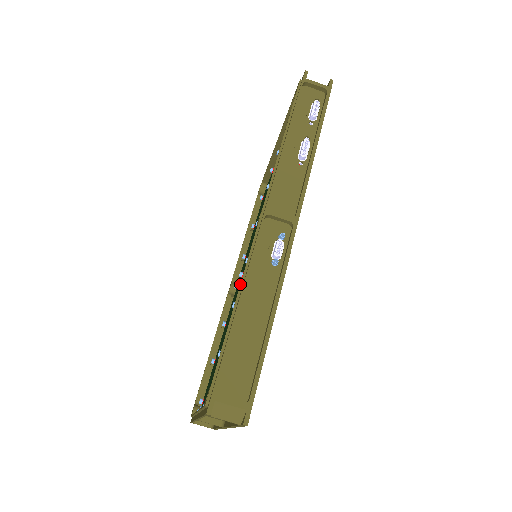
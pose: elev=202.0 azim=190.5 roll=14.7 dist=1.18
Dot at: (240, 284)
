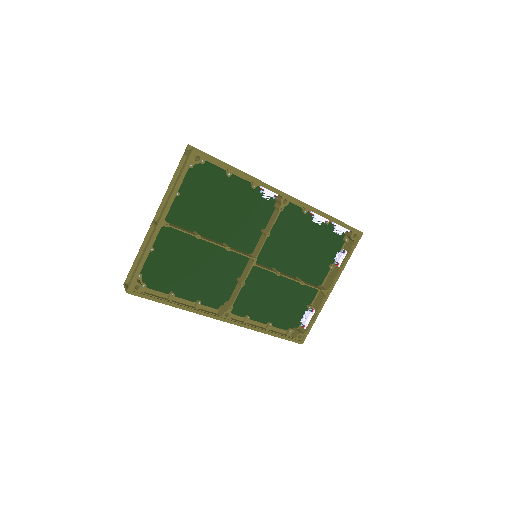
Dot at: occluded
